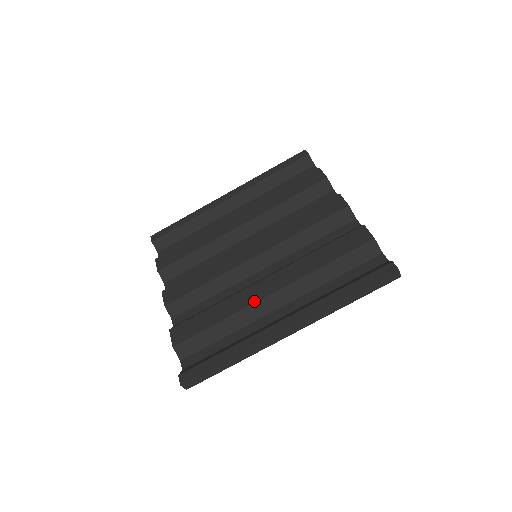
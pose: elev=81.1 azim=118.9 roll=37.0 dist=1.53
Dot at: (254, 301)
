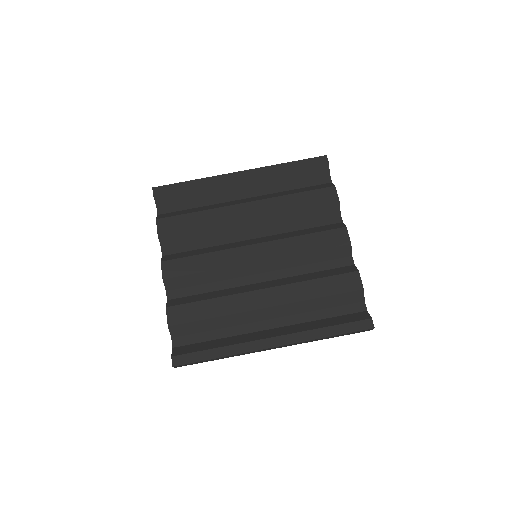
Dot at: (249, 309)
